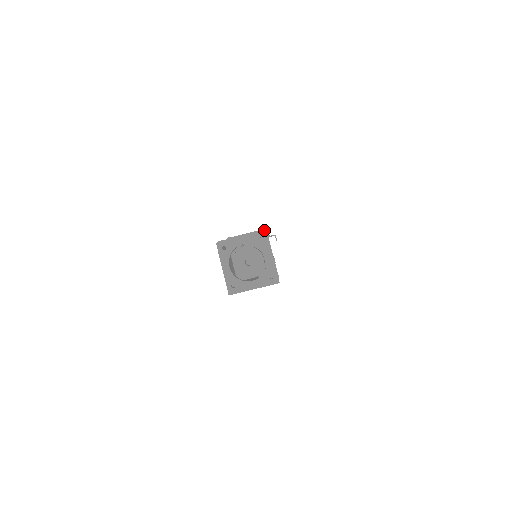
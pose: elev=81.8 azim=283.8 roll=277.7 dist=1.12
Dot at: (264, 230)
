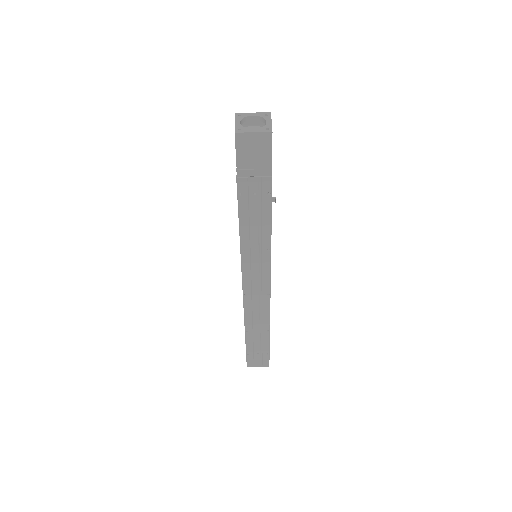
Dot at: (269, 112)
